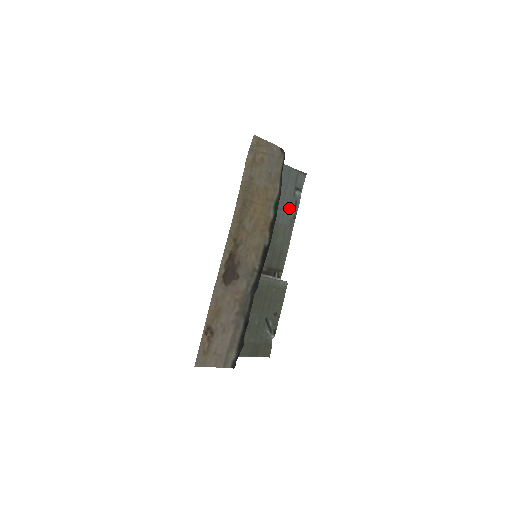
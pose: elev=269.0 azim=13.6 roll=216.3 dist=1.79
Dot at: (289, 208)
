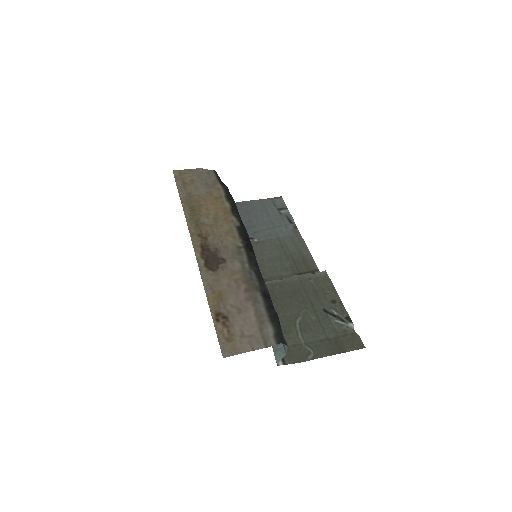
Dot at: (283, 224)
